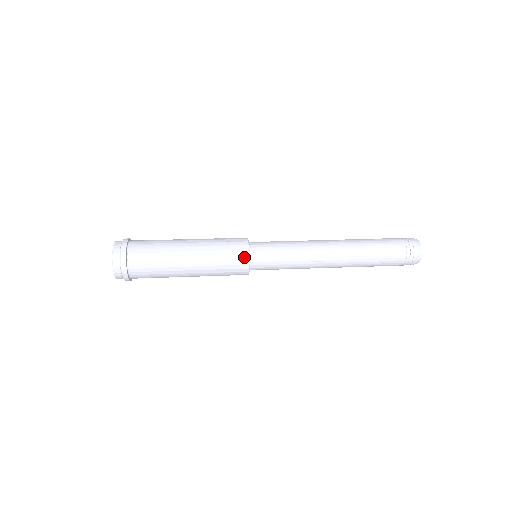
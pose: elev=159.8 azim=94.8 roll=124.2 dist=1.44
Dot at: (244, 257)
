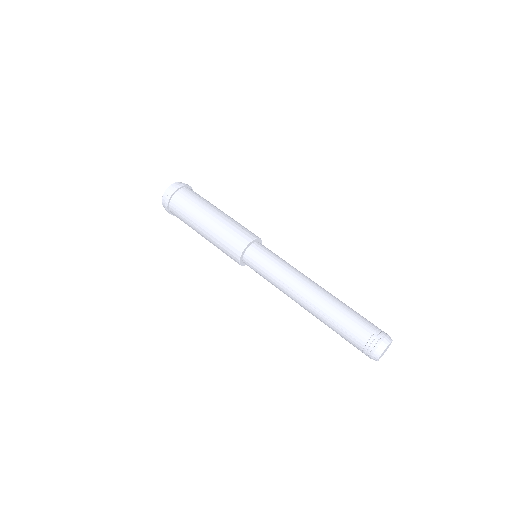
Dot at: (242, 245)
